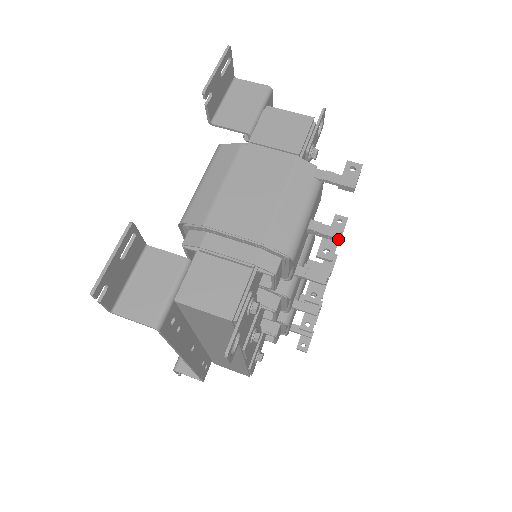
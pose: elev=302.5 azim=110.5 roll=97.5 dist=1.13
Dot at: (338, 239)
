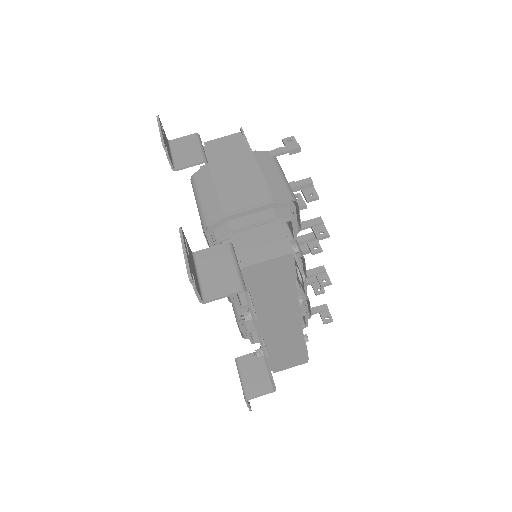
Dot at: (312, 183)
